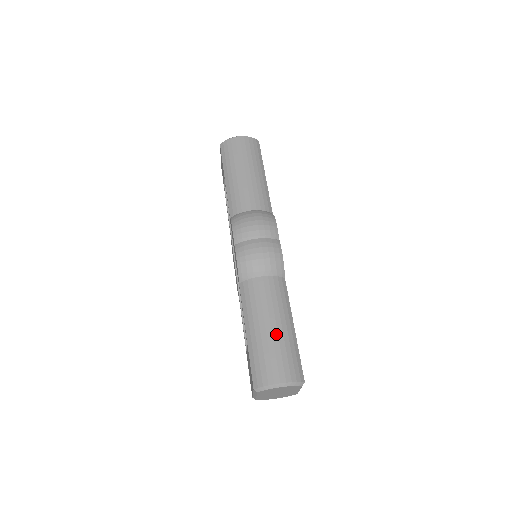
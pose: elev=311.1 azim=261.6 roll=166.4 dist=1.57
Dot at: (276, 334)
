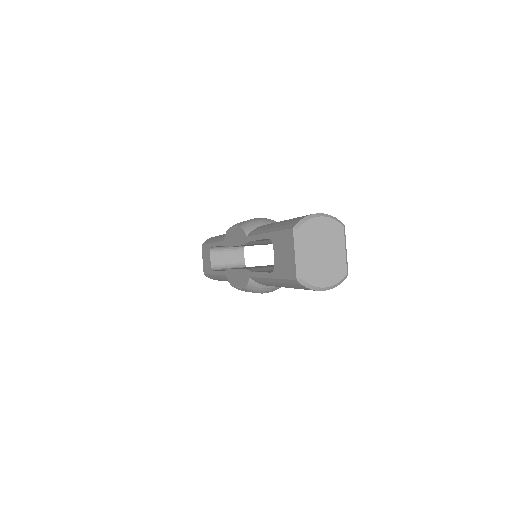
Dot at: occluded
